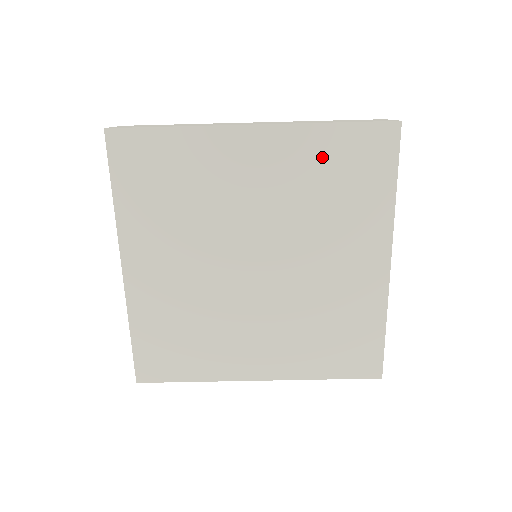
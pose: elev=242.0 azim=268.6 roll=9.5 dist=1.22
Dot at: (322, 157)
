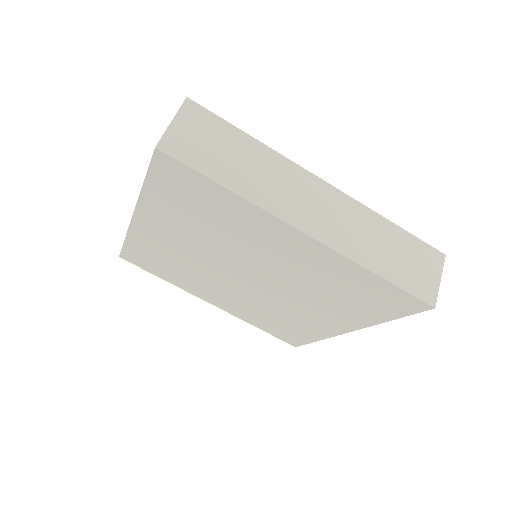
Dot at: (349, 280)
